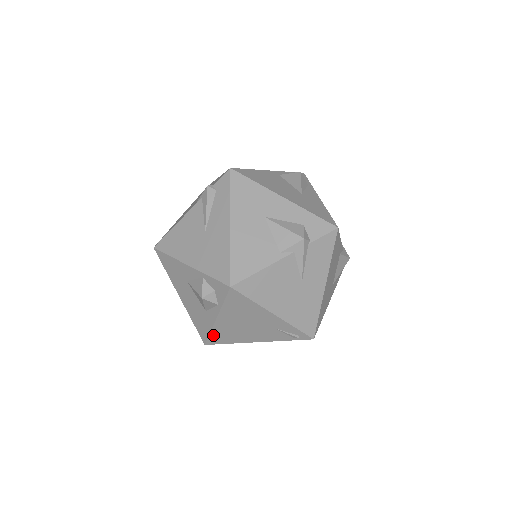
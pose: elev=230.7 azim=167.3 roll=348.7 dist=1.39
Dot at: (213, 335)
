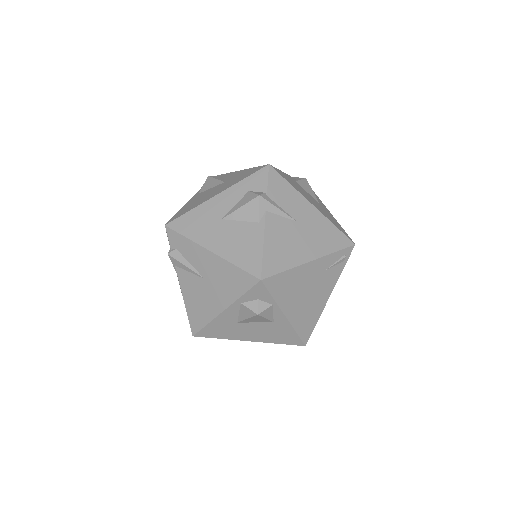
Dot at: (300, 331)
